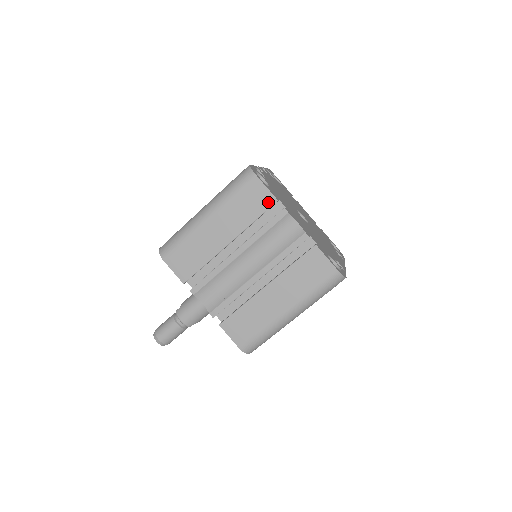
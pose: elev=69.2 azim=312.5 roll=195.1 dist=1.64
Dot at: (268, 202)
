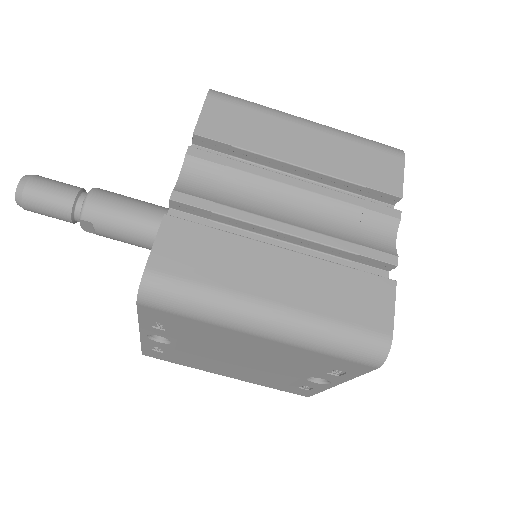
Dot at: (390, 187)
